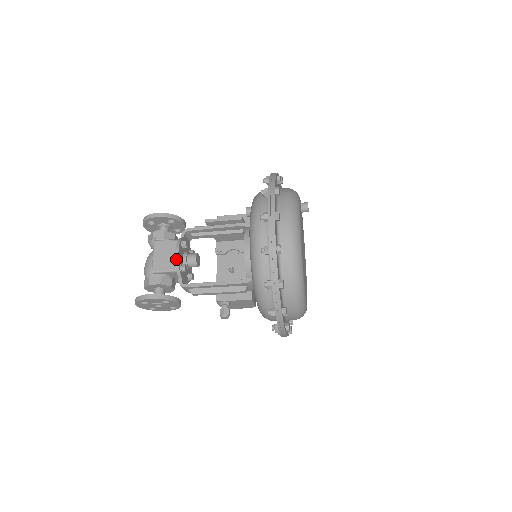
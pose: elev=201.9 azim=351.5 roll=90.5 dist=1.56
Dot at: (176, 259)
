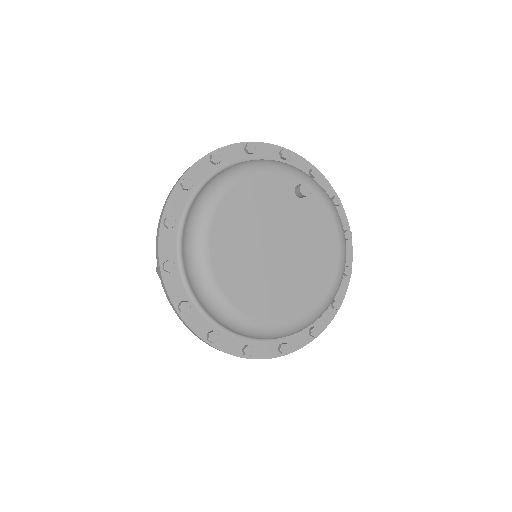
Dot at: occluded
